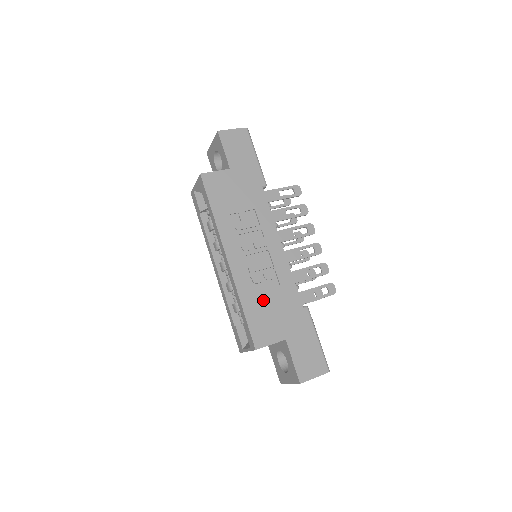
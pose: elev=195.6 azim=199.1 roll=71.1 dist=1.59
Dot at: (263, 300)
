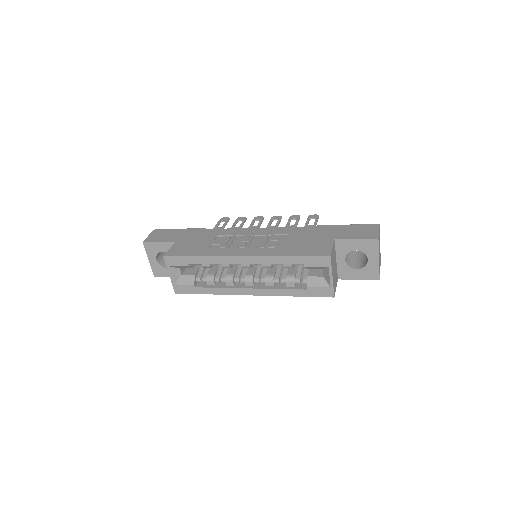
Dot at: (292, 245)
